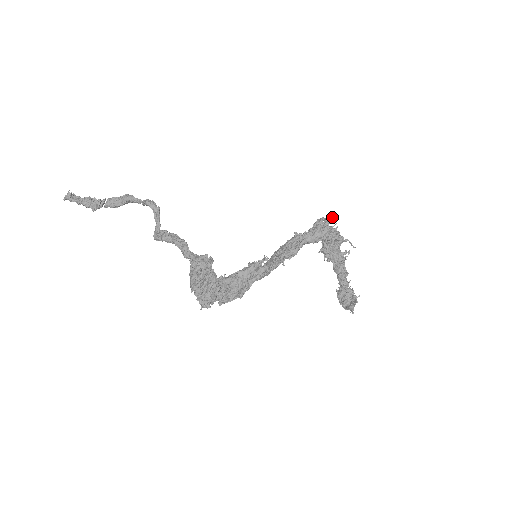
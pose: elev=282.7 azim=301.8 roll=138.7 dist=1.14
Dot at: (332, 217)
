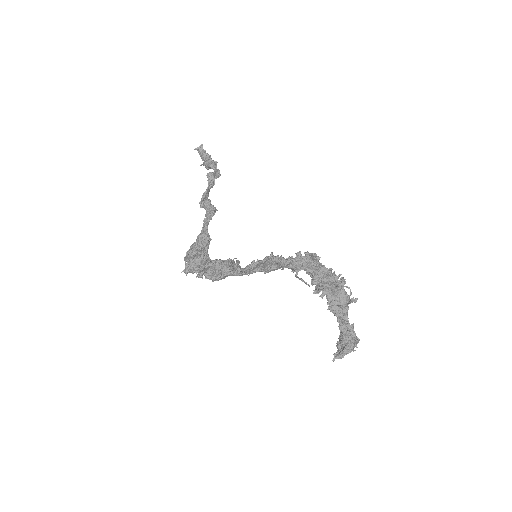
Dot at: (313, 256)
